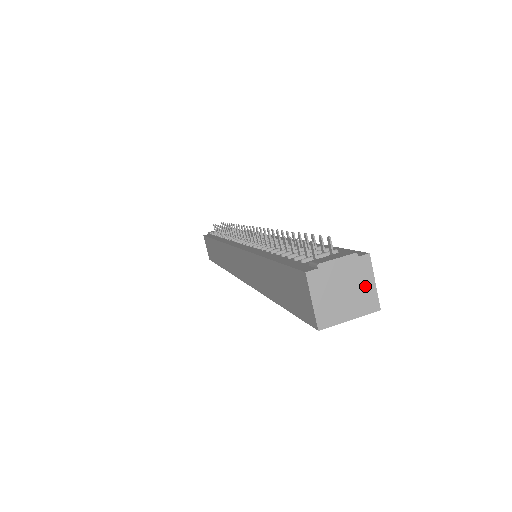
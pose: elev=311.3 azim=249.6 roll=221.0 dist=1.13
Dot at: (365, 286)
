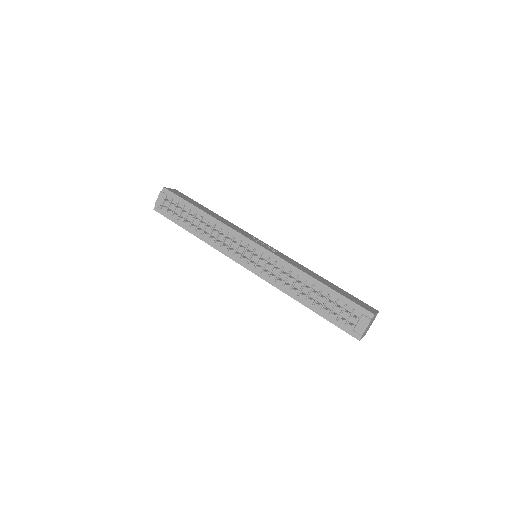
Dot at: (374, 317)
